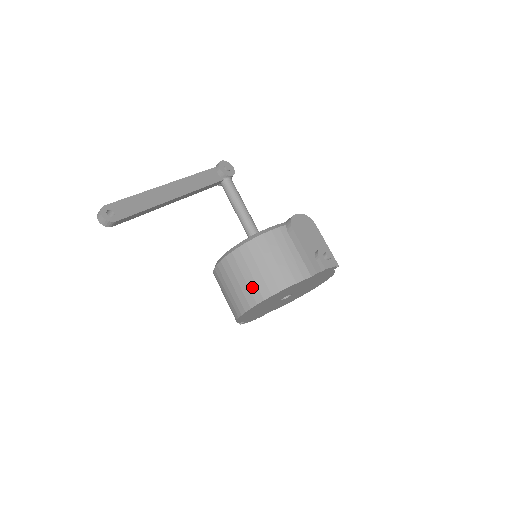
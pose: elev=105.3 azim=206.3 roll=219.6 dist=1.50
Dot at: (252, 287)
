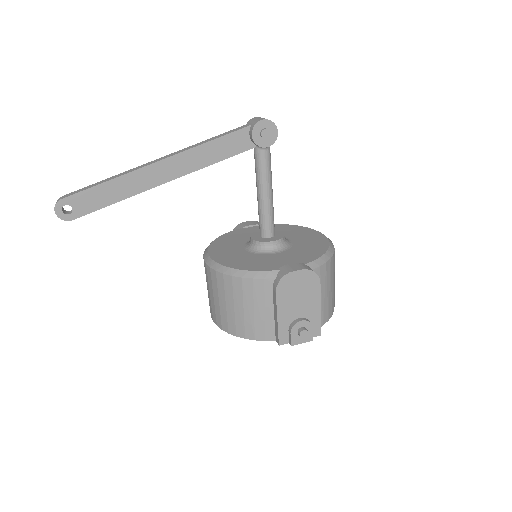
Dot at: (217, 311)
